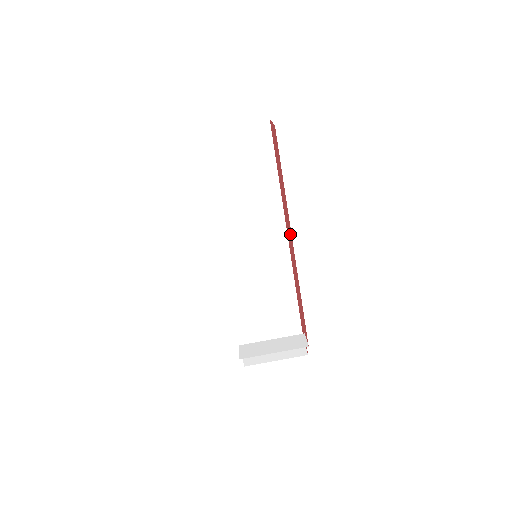
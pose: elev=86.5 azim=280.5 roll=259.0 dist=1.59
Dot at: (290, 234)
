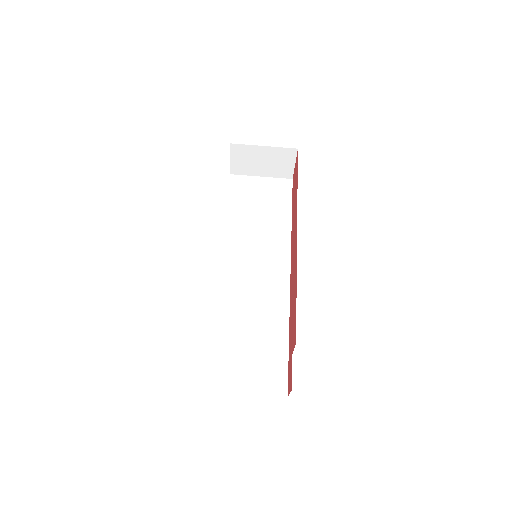
Dot at: (295, 232)
